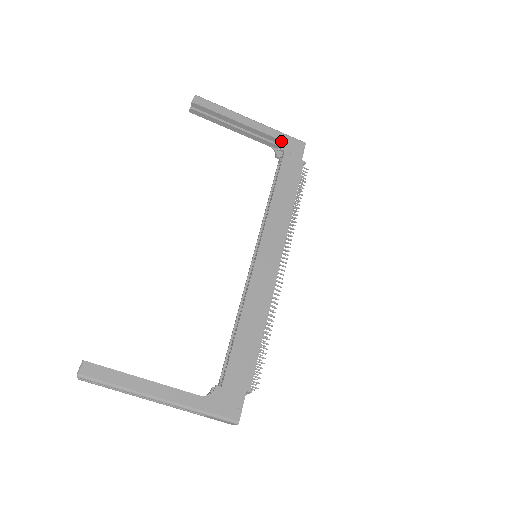
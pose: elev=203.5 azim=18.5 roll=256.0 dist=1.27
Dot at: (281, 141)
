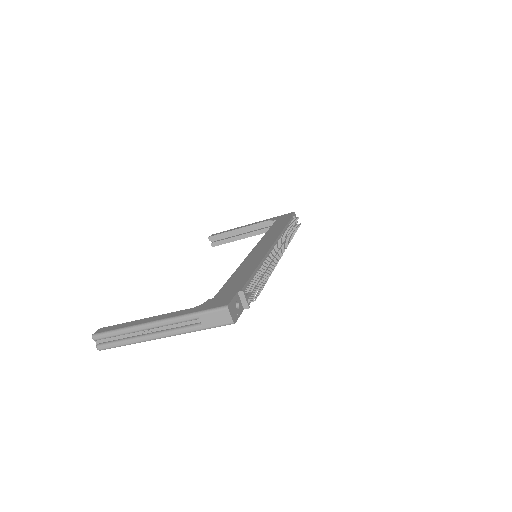
Dot at: (274, 219)
